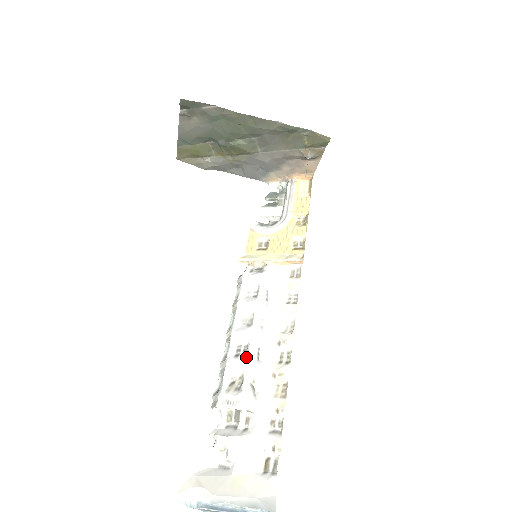
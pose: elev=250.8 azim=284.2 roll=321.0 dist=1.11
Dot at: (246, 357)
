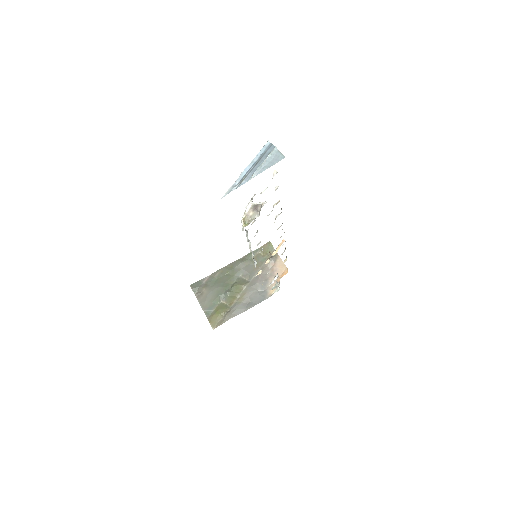
Dot at: occluded
